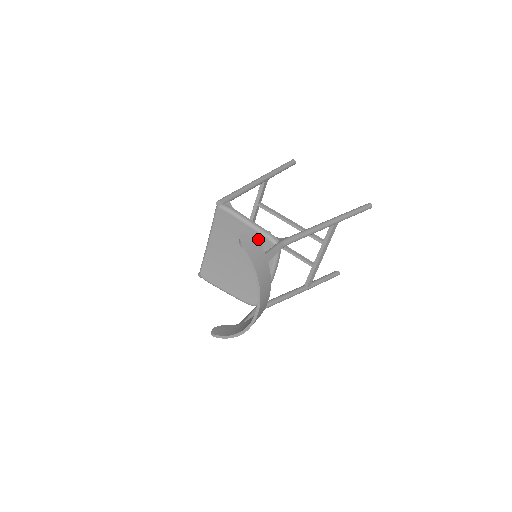
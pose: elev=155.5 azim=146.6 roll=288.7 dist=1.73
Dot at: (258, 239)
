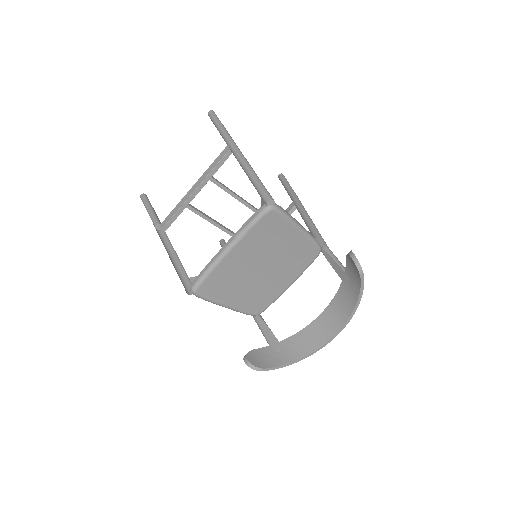
Dot at: occluded
